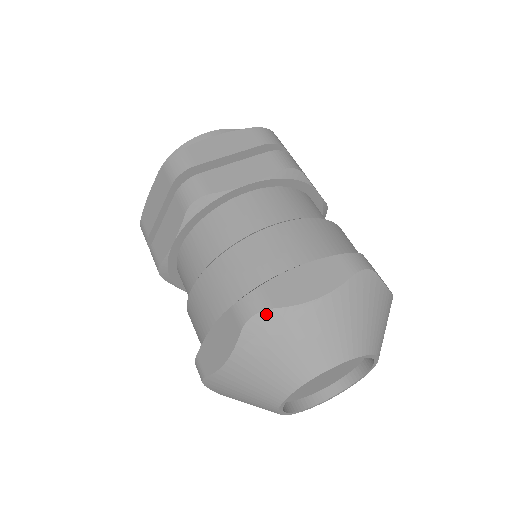
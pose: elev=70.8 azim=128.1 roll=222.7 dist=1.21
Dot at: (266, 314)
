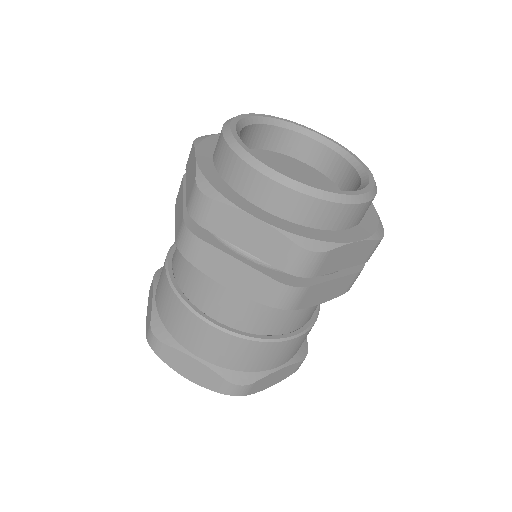
Dot at: (240, 395)
